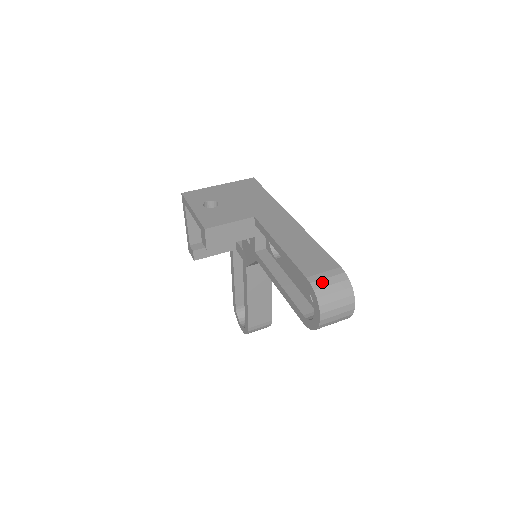
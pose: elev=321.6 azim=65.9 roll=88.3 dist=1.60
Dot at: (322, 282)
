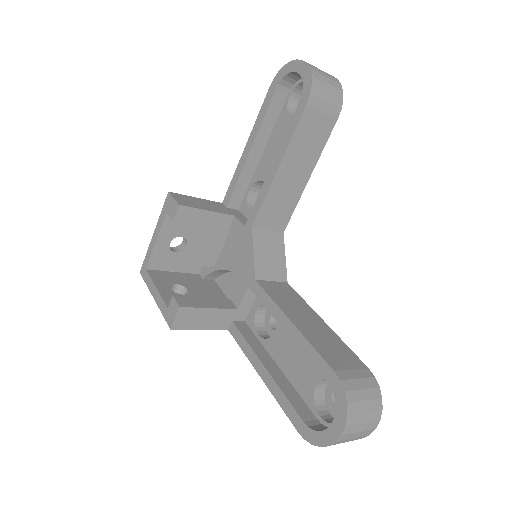
Dot at: occluded
